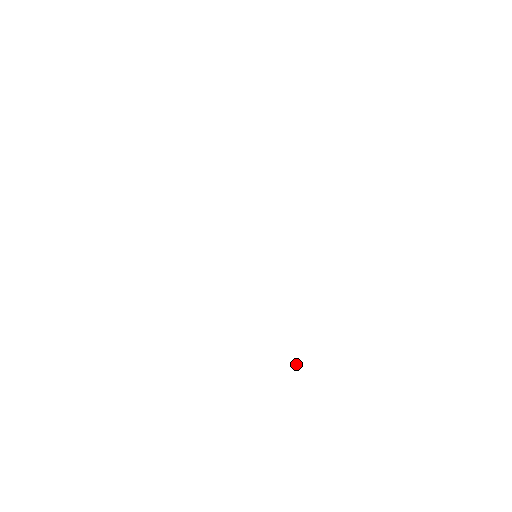
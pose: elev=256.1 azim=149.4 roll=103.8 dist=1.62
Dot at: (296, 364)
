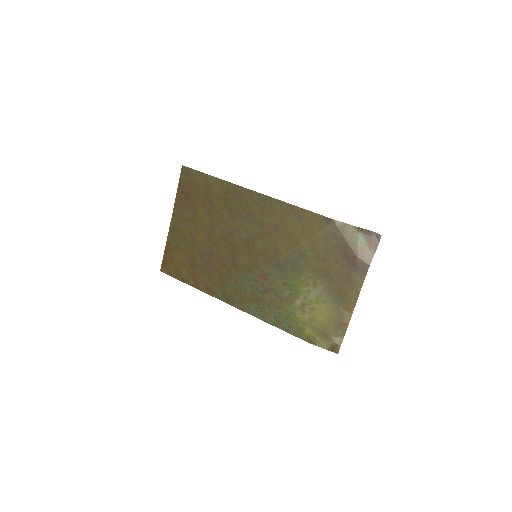
Dot at: (354, 226)
